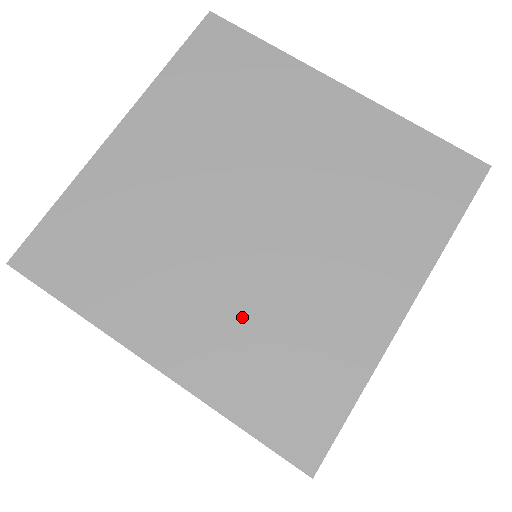
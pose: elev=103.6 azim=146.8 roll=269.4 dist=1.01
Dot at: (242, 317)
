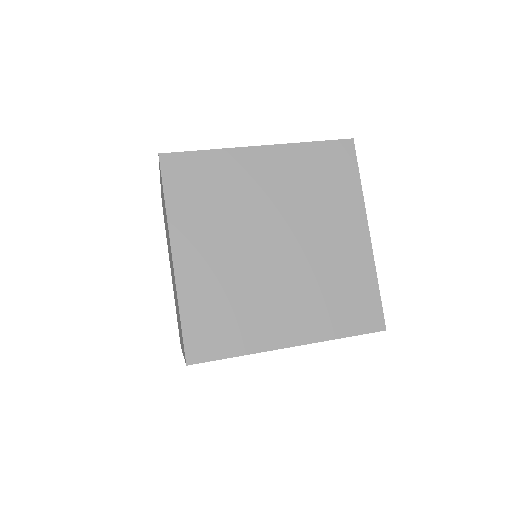
Dot at: (226, 279)
